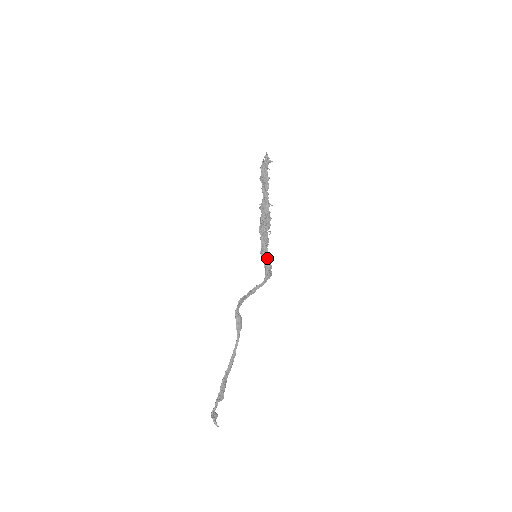
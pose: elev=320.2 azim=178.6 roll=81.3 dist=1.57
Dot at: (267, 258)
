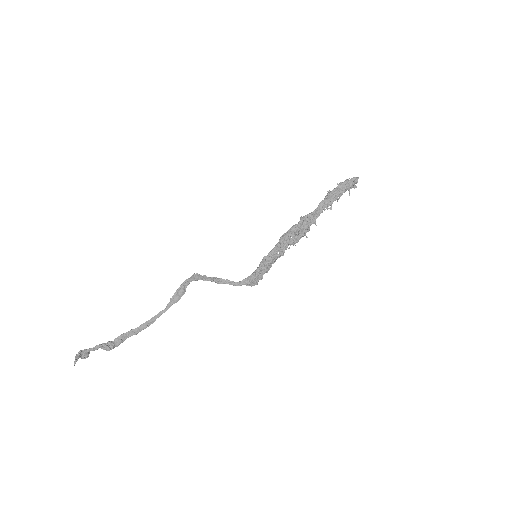
Dot at: (265, 267)
